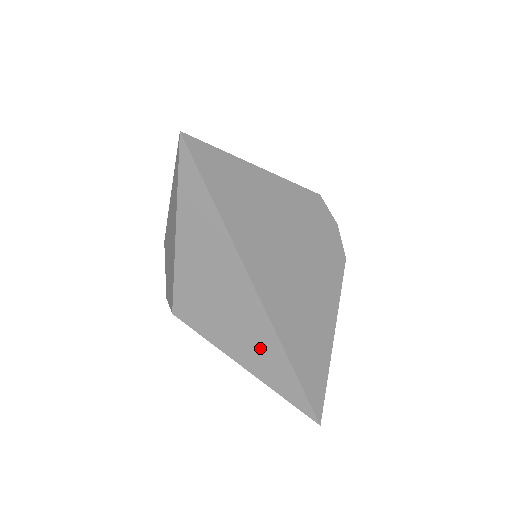
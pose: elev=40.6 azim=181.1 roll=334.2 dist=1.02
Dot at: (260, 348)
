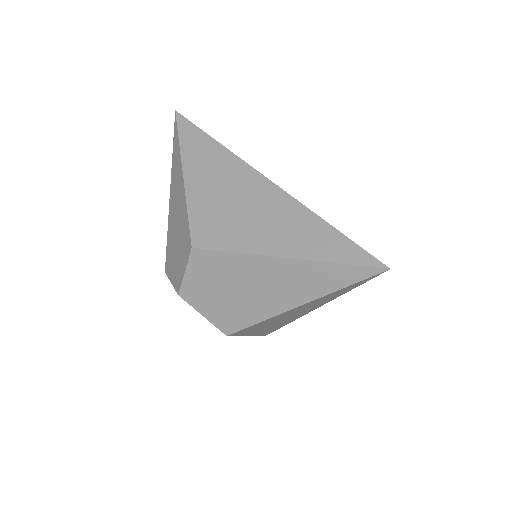
Dot at: (289, 224)
